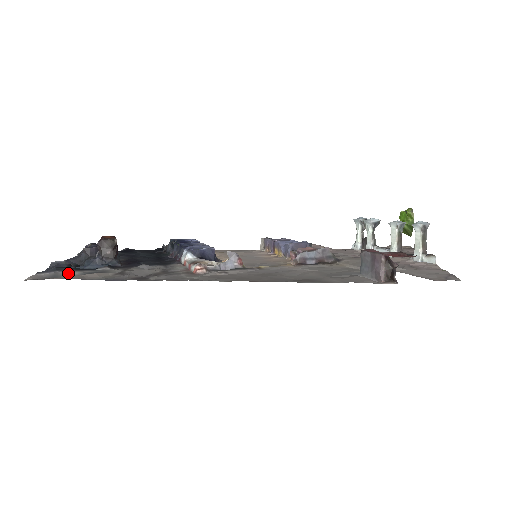
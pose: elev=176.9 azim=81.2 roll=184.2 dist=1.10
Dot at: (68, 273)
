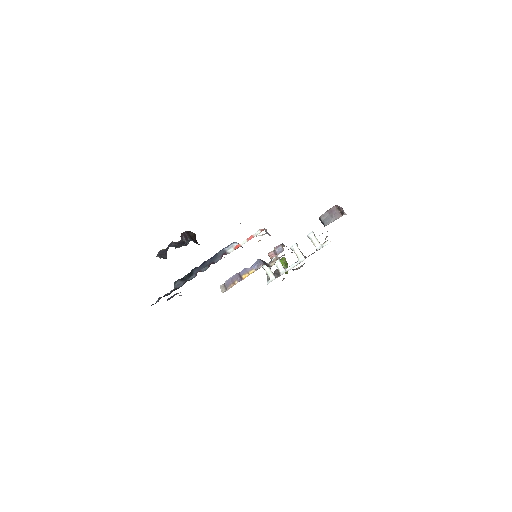
Dot at: occluded
